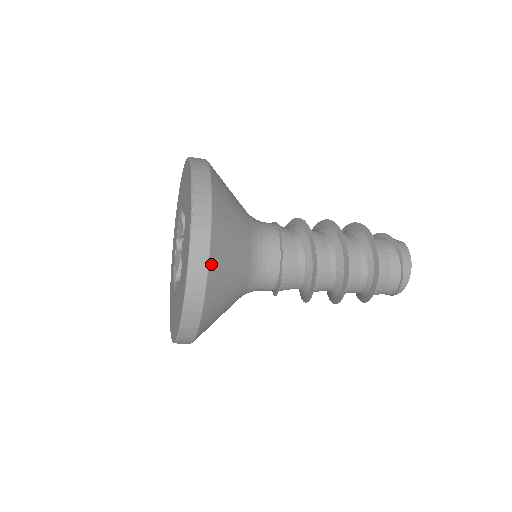
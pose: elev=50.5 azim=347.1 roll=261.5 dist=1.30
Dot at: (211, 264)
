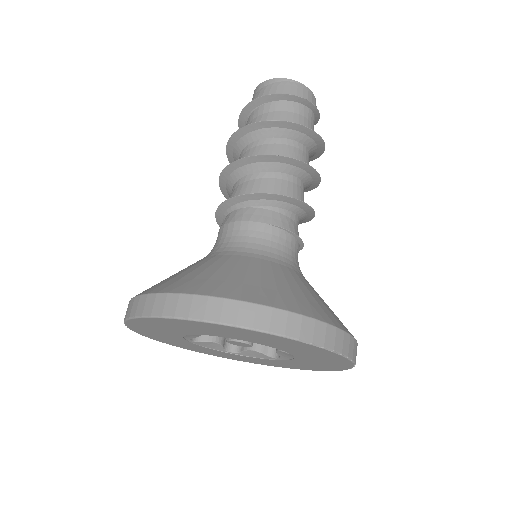
Dot at: occluded
